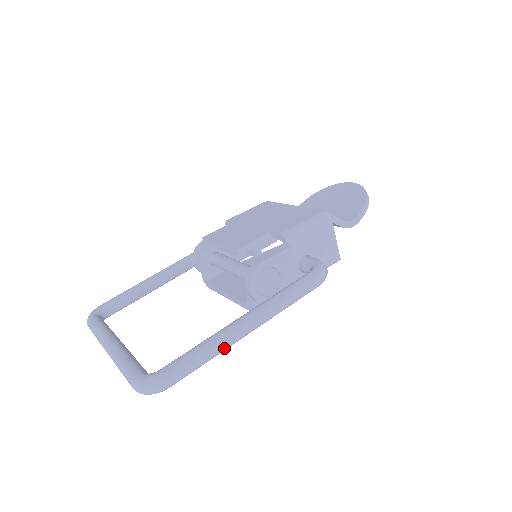
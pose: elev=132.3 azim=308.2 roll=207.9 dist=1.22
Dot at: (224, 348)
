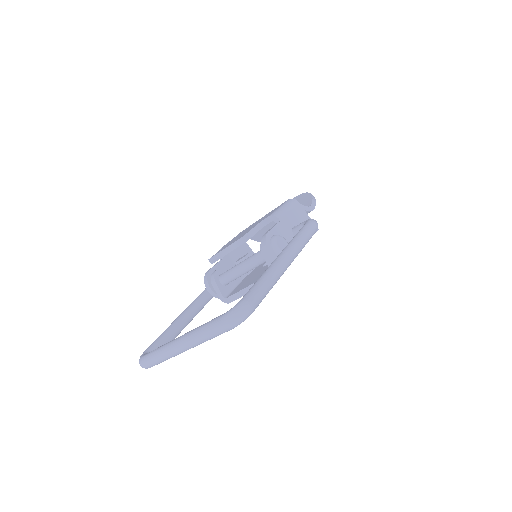
Dot at: (278, 275)
